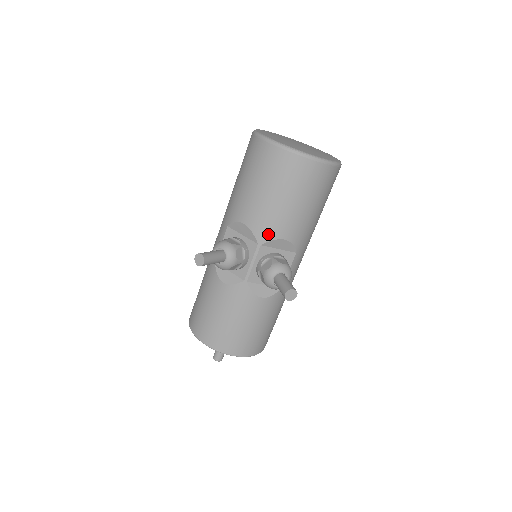
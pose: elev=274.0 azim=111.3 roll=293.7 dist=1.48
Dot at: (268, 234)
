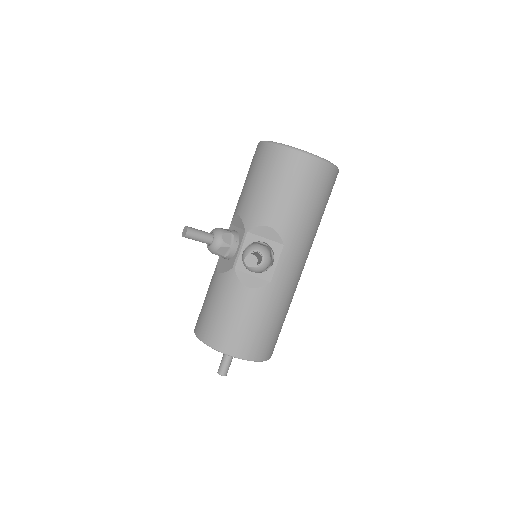
Dot at: (254, 221)
